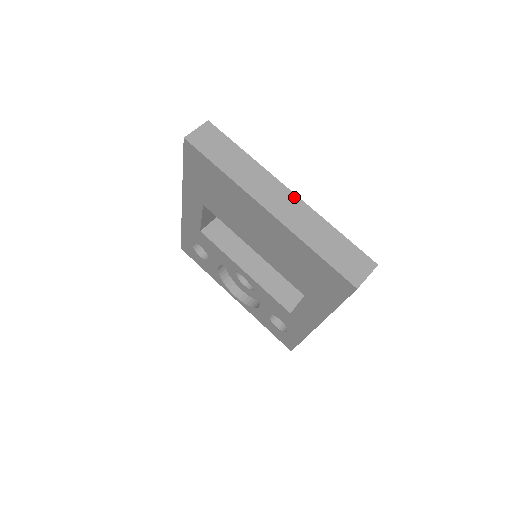
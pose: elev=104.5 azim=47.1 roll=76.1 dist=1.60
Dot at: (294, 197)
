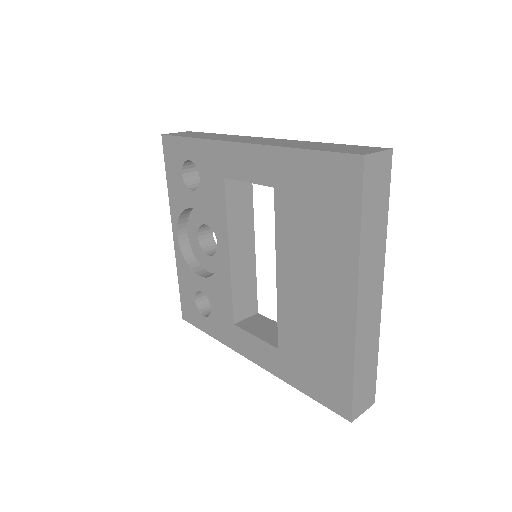
Dot at: (380, 302)
